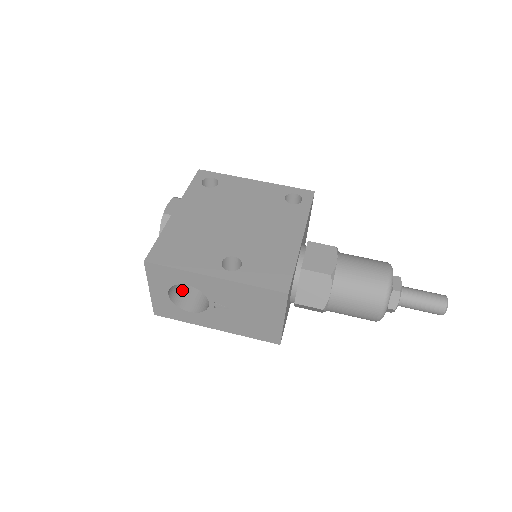
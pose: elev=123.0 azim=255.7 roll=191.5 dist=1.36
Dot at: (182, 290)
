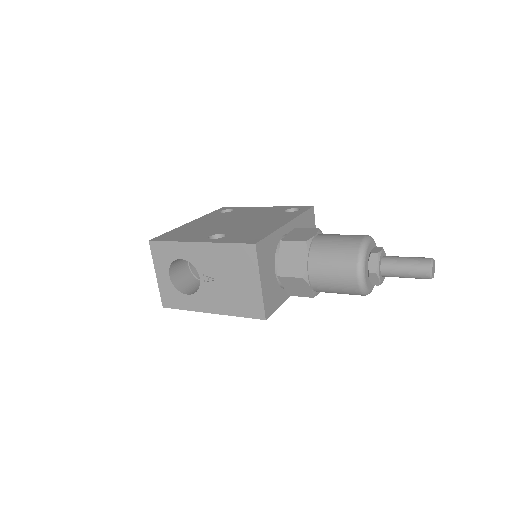
Dot at: (186, 281)
